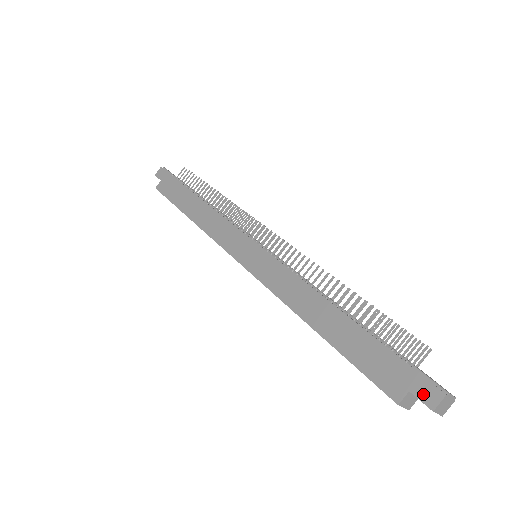
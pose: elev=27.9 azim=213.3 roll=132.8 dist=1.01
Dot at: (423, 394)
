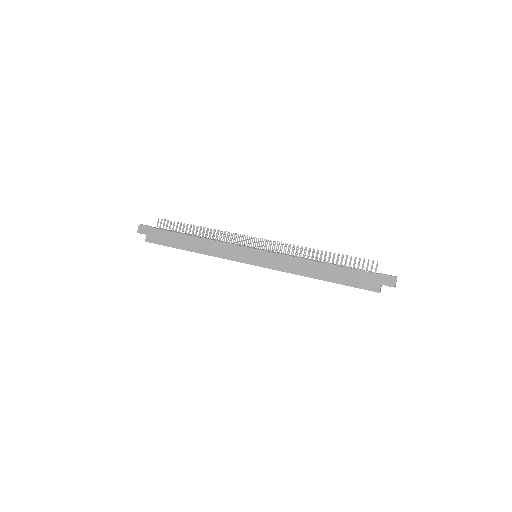
Dot at: (388, 283)
